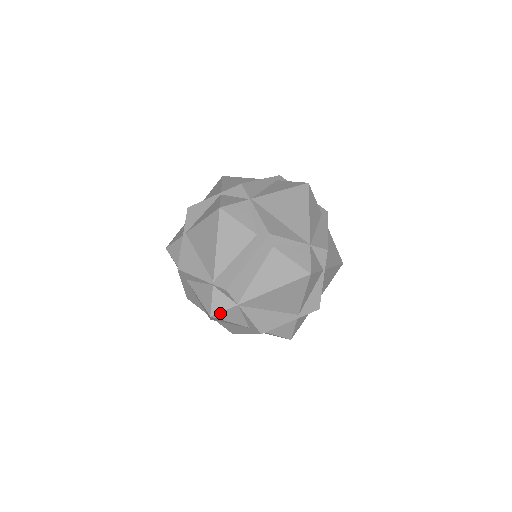
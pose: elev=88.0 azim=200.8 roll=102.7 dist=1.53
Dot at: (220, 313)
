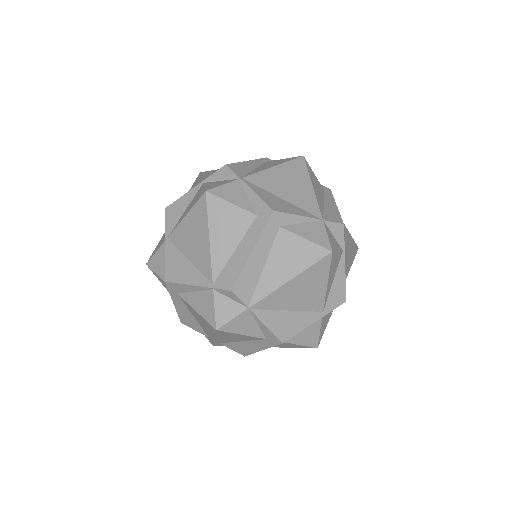
Dot at: (228, 323)
